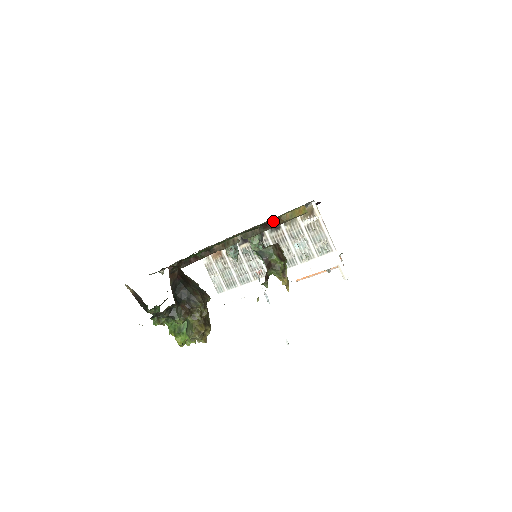
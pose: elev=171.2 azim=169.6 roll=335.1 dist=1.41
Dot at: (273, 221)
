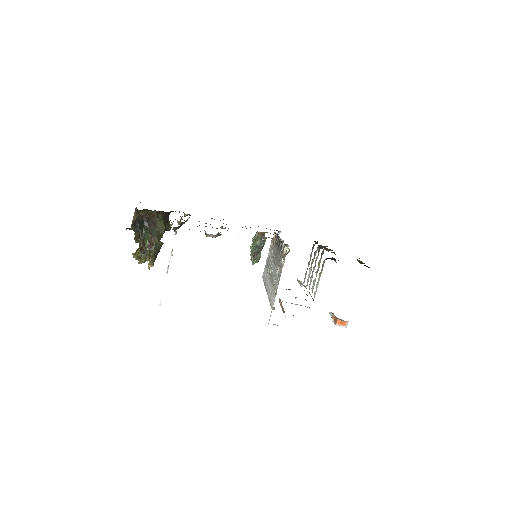
Dot at: (172, 224)
